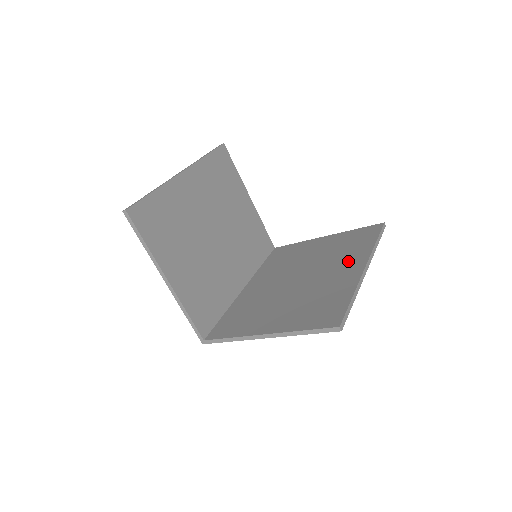
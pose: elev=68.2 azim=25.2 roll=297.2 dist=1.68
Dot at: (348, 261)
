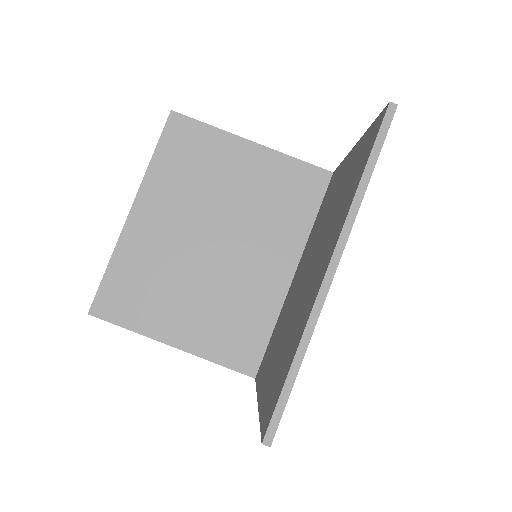
Dot at: (329, 242)
